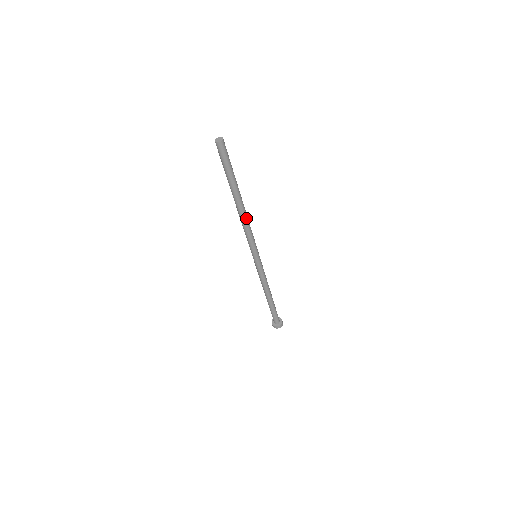
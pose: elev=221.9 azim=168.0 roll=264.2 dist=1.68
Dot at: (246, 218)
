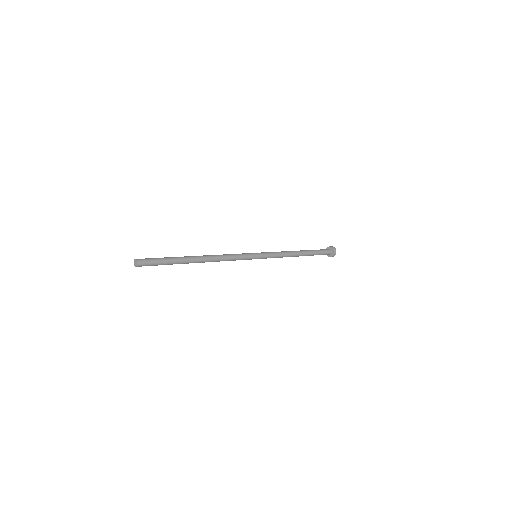
Dot at: (215, 261)
